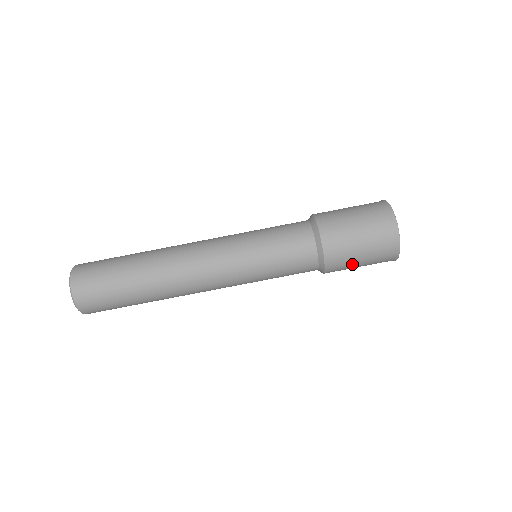
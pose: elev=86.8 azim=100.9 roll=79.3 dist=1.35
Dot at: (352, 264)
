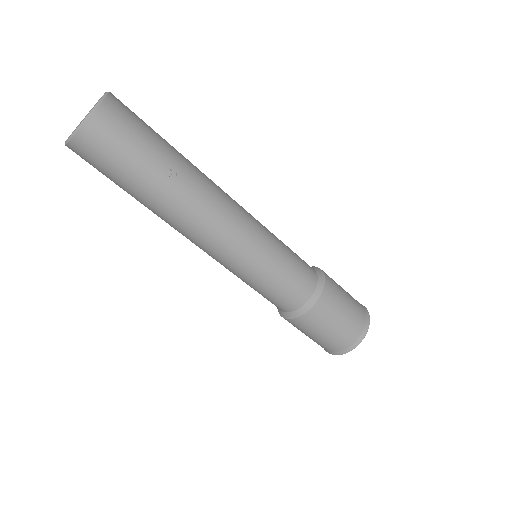
Dot at: occluded
